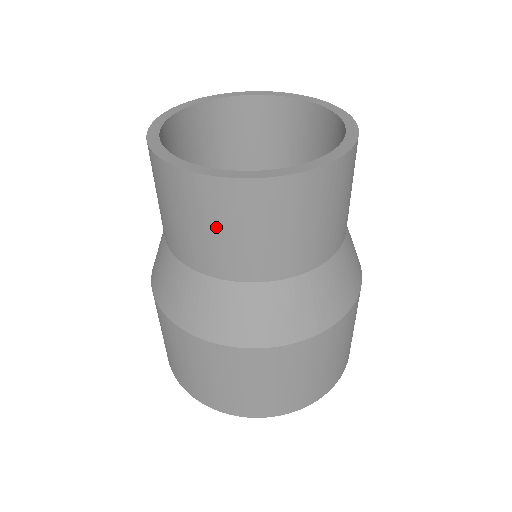
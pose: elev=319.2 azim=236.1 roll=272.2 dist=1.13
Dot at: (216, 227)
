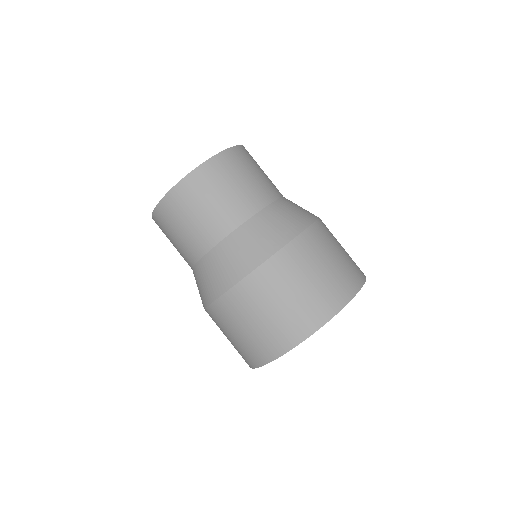
Dot at: (188, 217)
